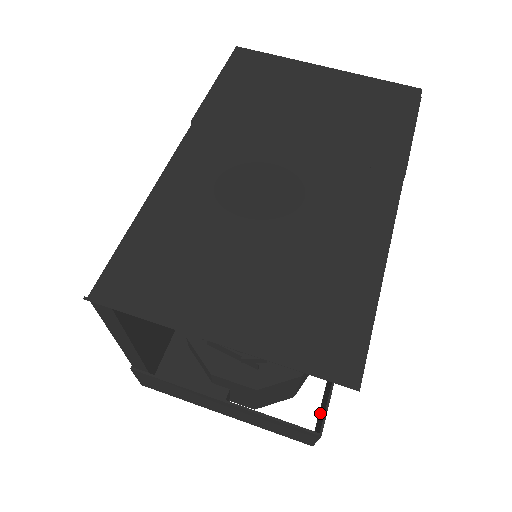
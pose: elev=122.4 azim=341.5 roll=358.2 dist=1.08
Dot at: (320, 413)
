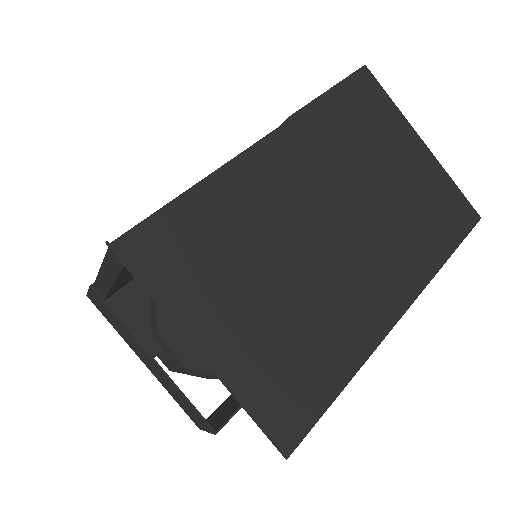
Dot at: (222, 409)
